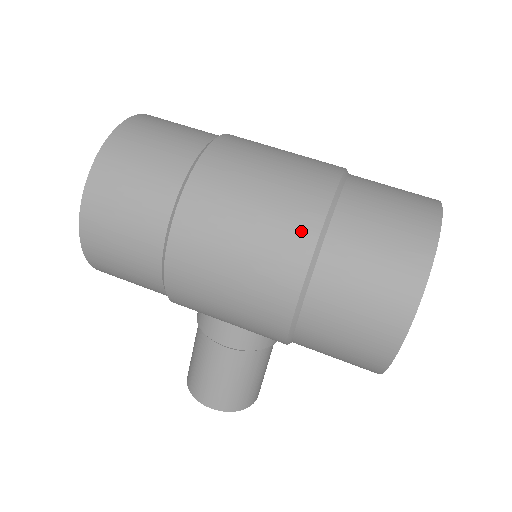
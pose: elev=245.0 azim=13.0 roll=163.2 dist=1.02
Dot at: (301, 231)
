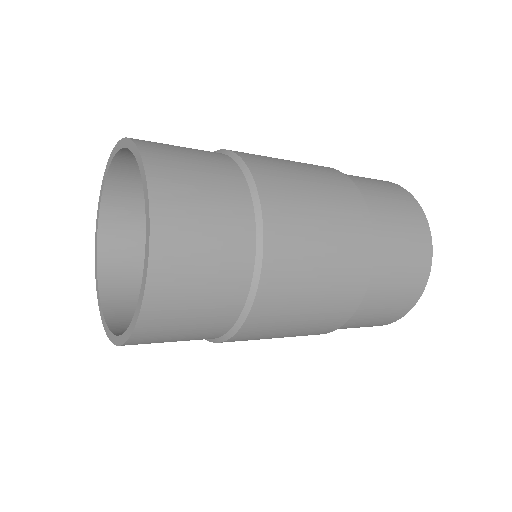
Dot at: (348, 305)
